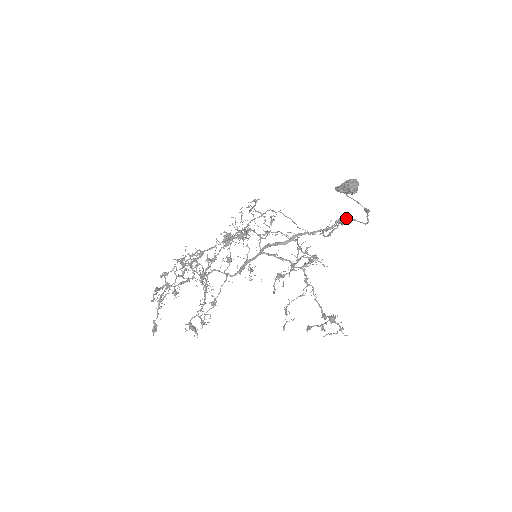
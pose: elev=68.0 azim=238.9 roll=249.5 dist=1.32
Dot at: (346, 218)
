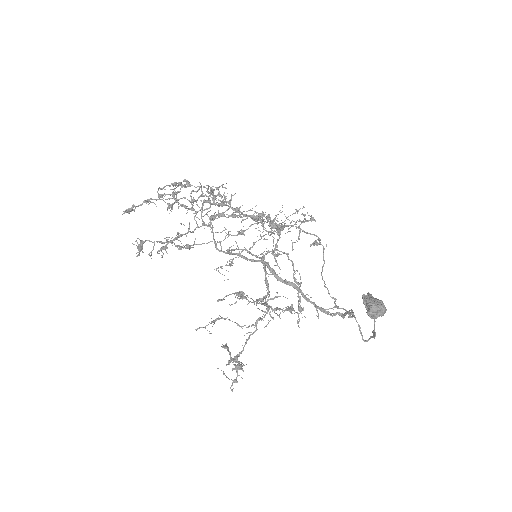
Dot at: (355, 317)
